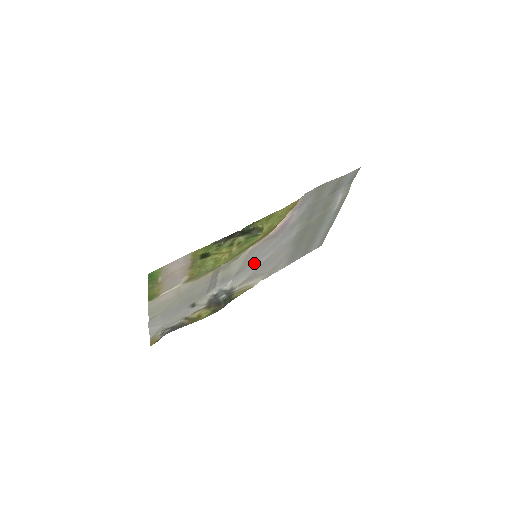
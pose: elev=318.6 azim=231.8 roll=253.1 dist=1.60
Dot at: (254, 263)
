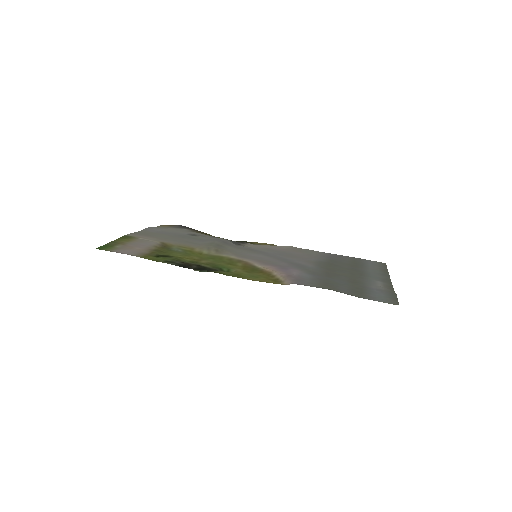
Dot at: (261, 252)
